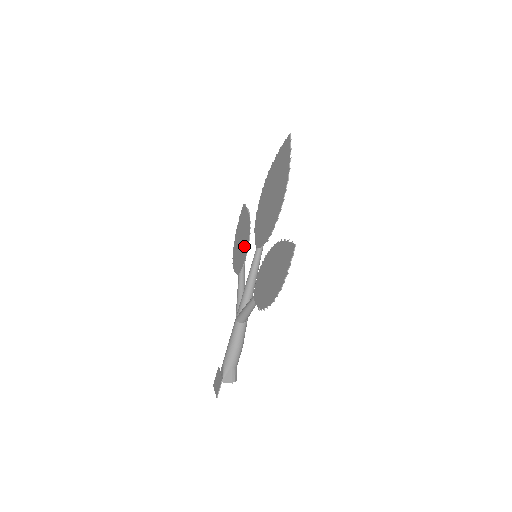
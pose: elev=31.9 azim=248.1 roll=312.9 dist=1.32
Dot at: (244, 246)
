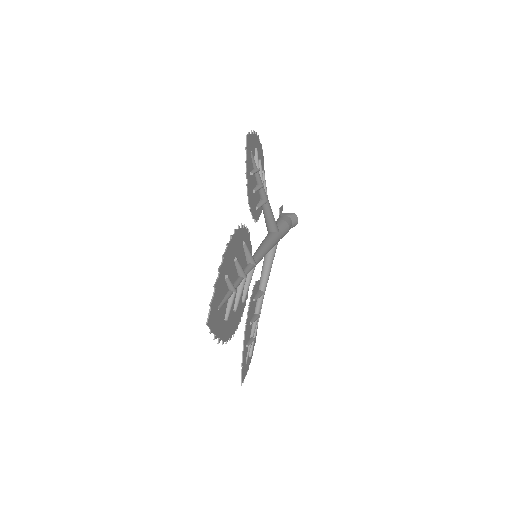
Dot at: (255, 203)
